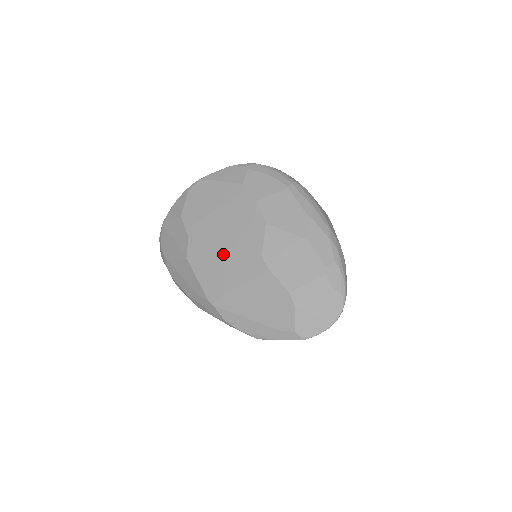
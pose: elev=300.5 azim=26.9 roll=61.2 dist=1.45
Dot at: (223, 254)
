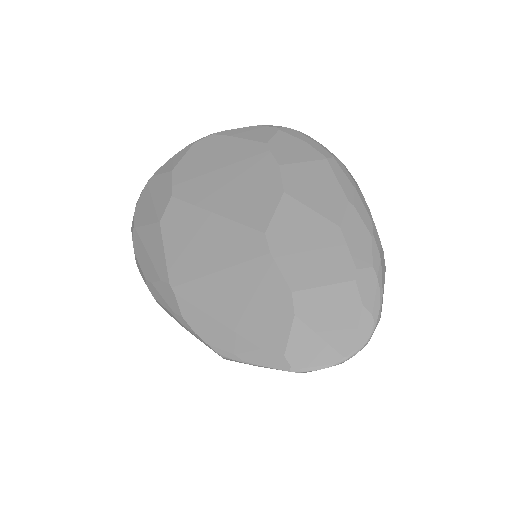
Dot at: (211, 223)
